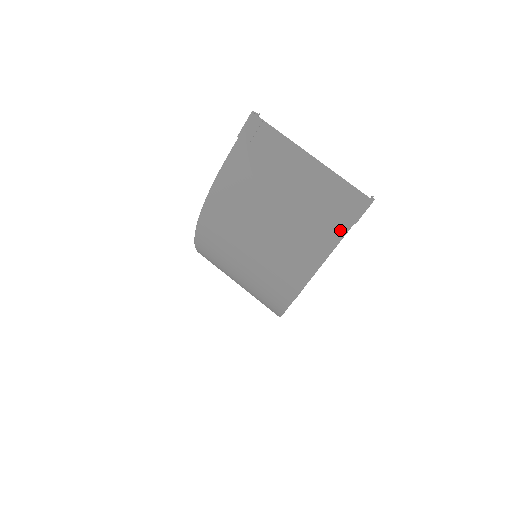
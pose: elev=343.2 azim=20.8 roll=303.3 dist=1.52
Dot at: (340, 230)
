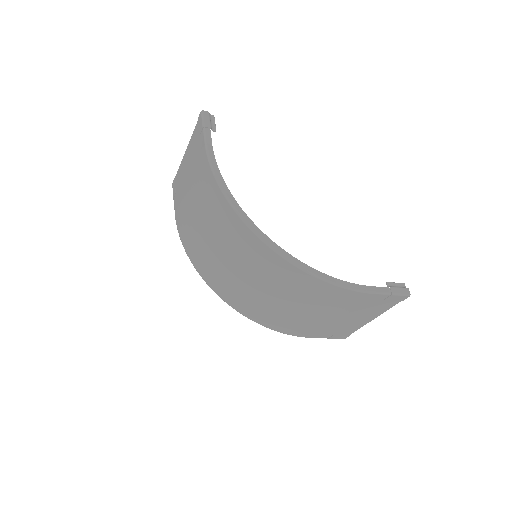
Dot at: (202, 140)
